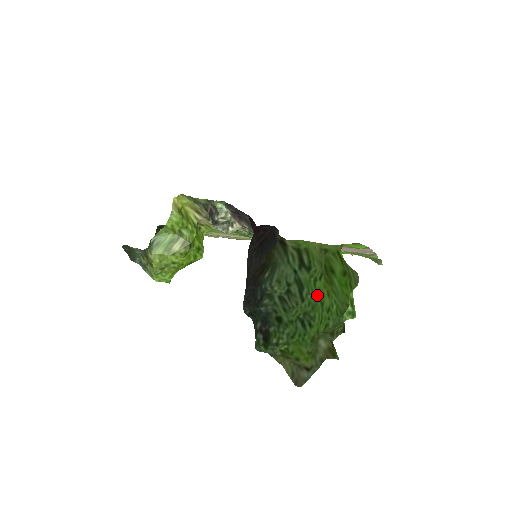
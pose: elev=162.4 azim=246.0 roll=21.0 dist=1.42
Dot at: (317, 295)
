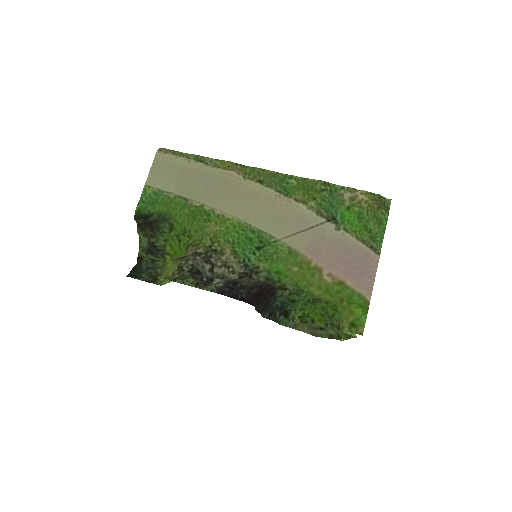
Dot at: occluded
